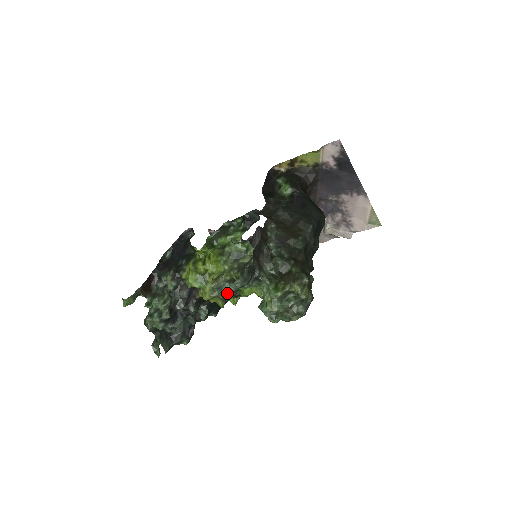
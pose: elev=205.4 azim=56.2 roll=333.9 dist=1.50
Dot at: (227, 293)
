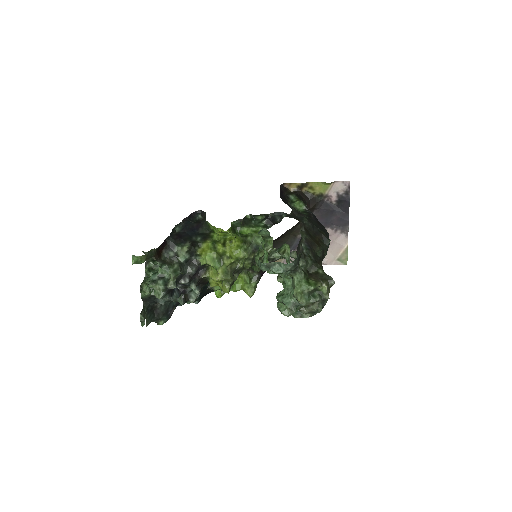
Dot at: (234, 280)
